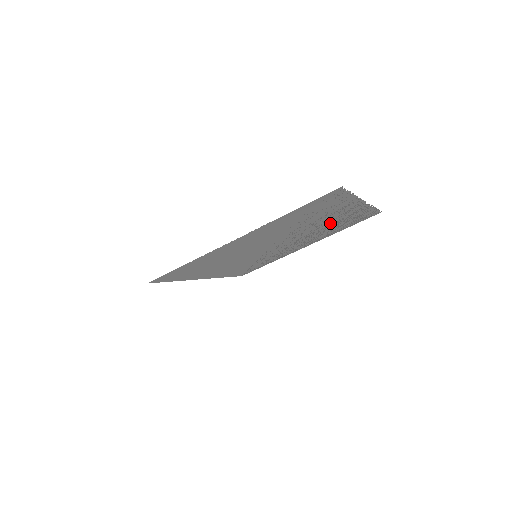
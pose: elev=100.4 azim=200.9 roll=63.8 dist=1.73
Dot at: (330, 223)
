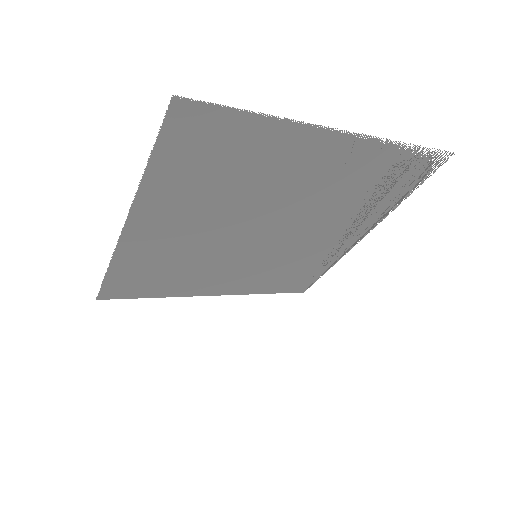
Dot at: (330, 186)
